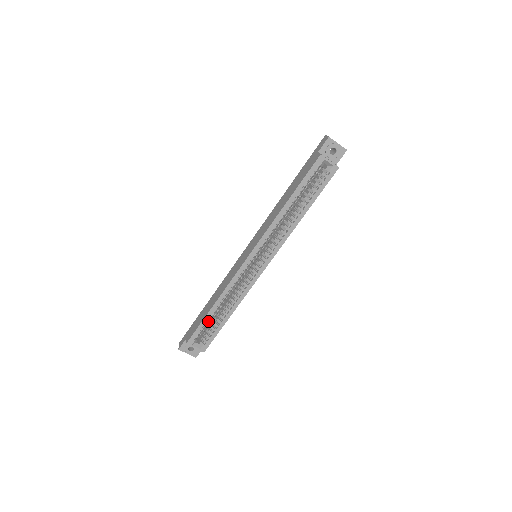
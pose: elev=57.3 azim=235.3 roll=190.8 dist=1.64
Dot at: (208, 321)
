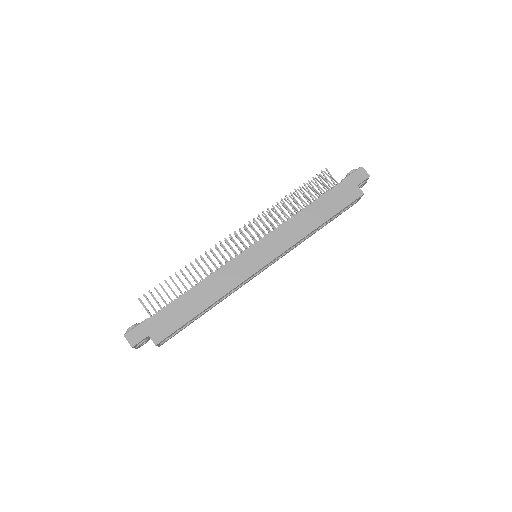
Dot at: occluded
